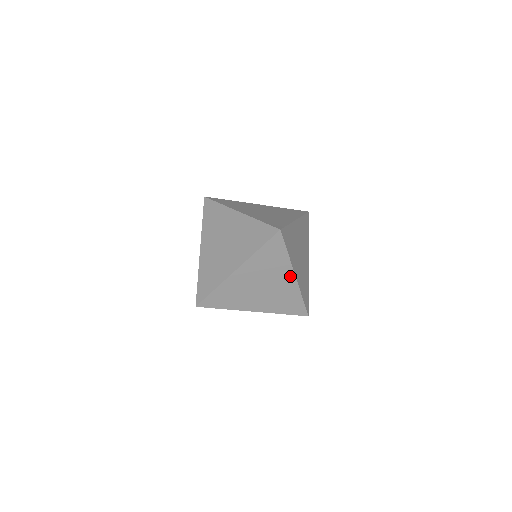
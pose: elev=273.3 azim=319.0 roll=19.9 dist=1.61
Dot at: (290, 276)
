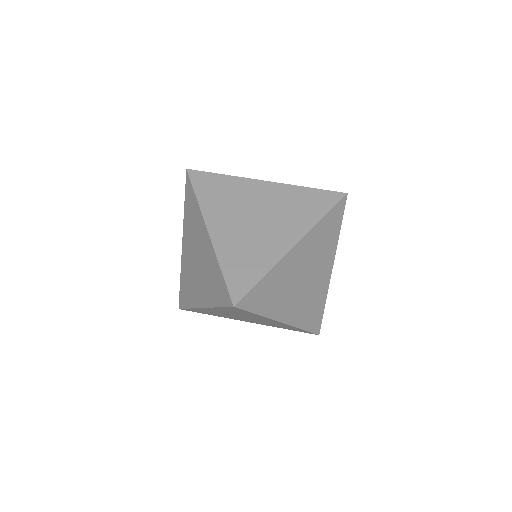
Dot at: (329, 267)
